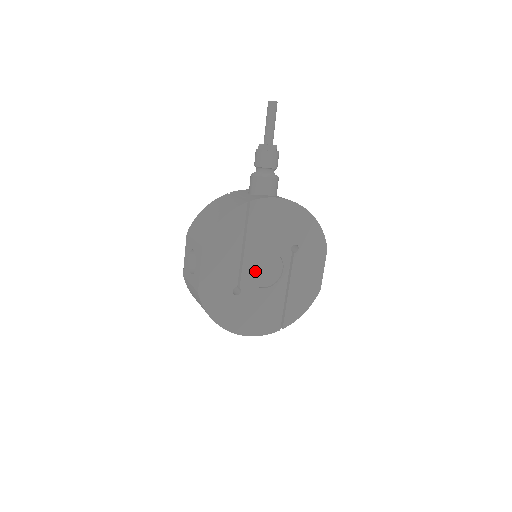
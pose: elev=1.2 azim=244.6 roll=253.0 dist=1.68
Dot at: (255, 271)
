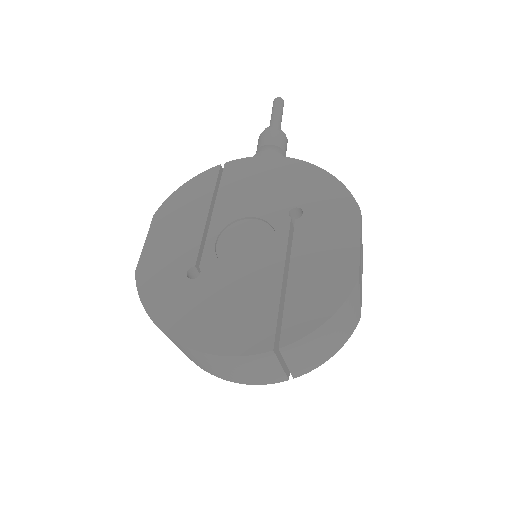
Dot at: (228, 247)
